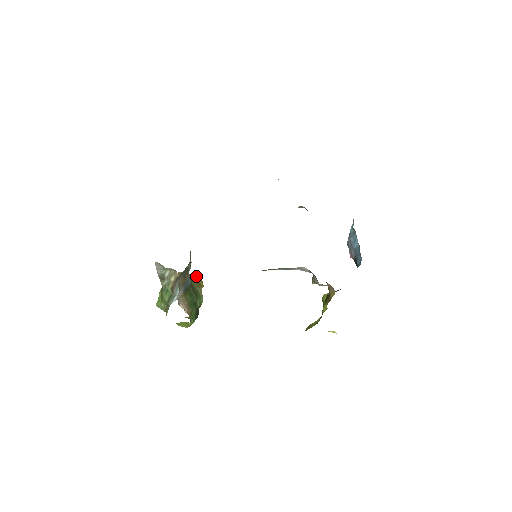
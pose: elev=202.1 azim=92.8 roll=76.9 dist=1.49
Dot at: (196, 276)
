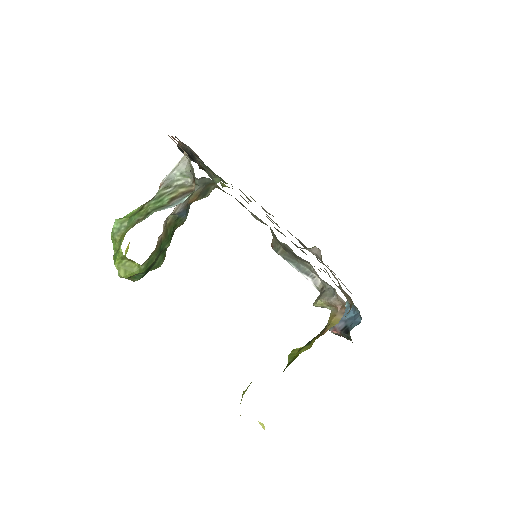
Dot at: occluded
